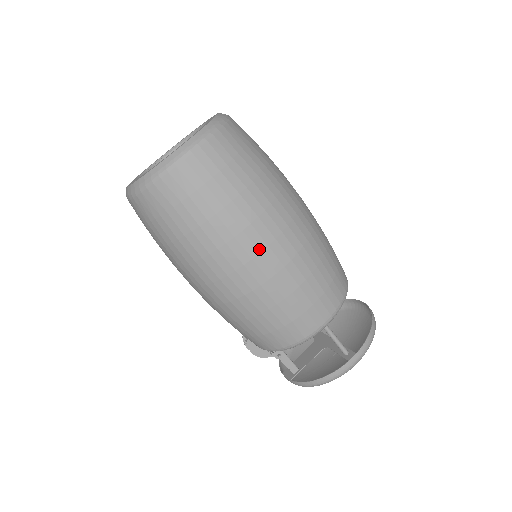
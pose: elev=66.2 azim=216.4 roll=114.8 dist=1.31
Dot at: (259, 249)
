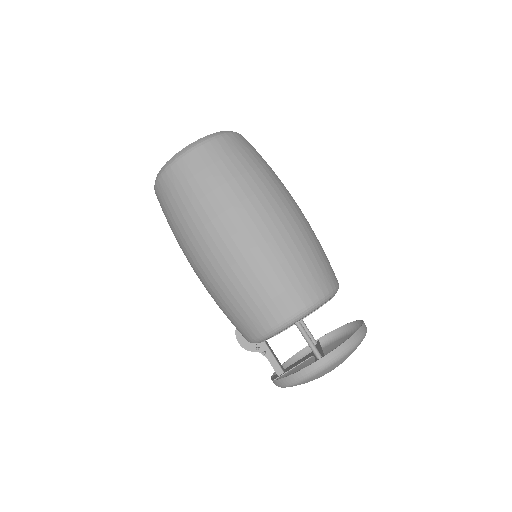
Dot at: (230, 233)
